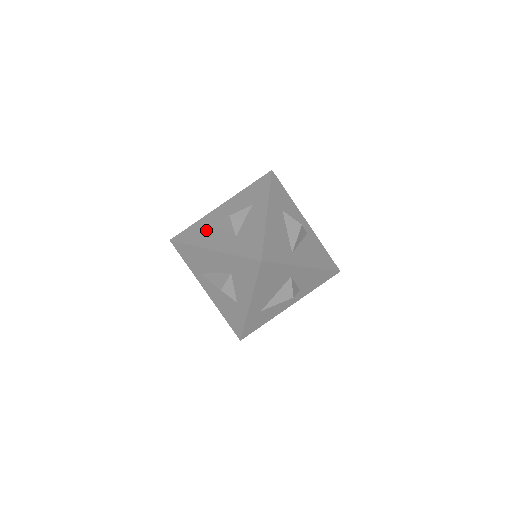
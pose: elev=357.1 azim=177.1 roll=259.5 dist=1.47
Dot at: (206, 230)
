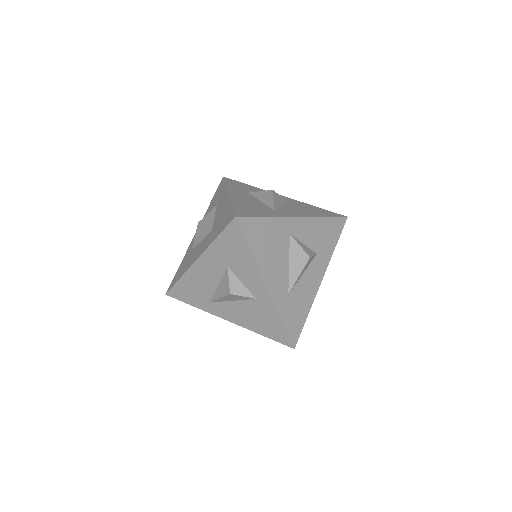
Dot at: (189, 256)
